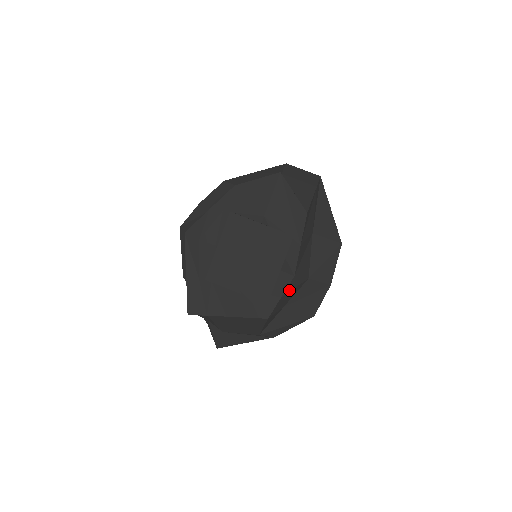
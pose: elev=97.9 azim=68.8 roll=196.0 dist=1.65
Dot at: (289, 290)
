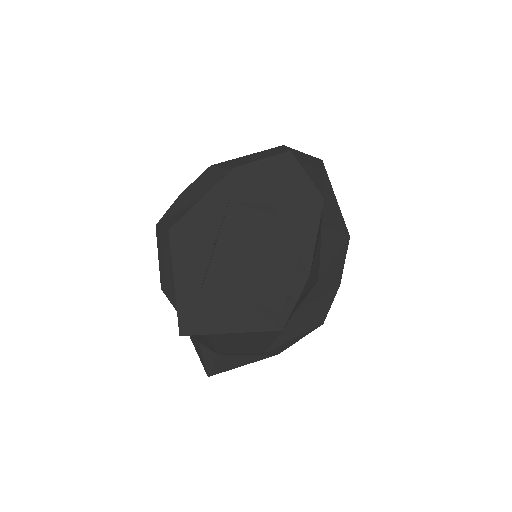
Dot at: (303, 293)
